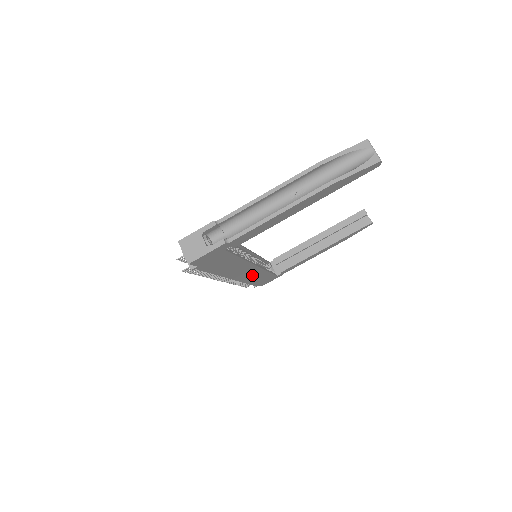
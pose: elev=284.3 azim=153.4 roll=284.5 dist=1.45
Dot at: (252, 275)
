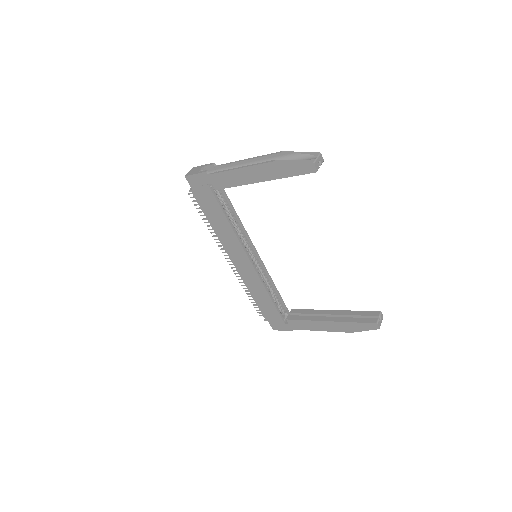
Dot at: (252, 280)
